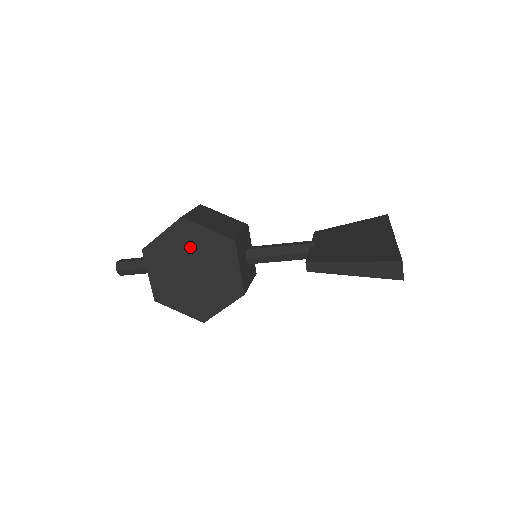
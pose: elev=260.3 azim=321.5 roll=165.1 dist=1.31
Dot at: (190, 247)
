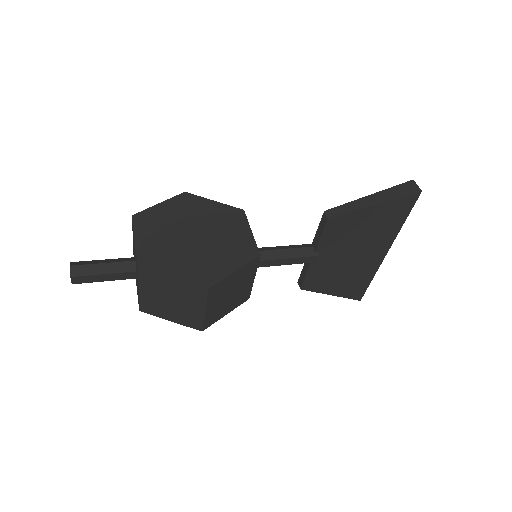
Dot at: (194, 214)
